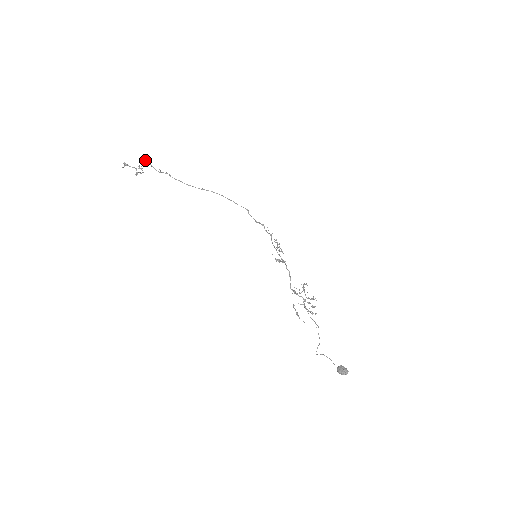
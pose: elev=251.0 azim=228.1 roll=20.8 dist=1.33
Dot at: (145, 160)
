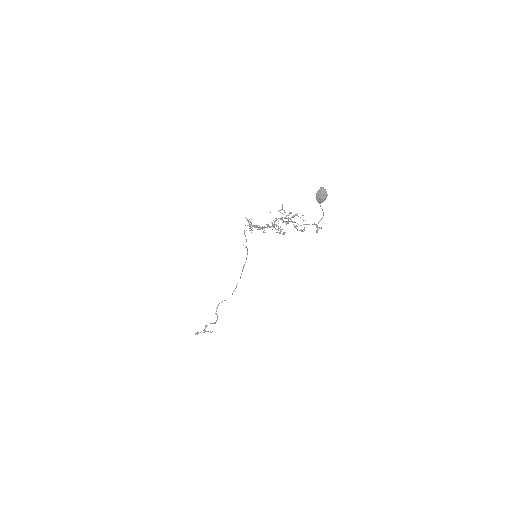
Dot at: (212, 323)
